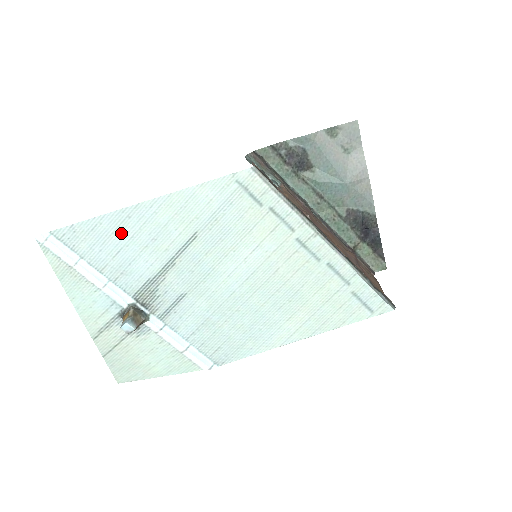
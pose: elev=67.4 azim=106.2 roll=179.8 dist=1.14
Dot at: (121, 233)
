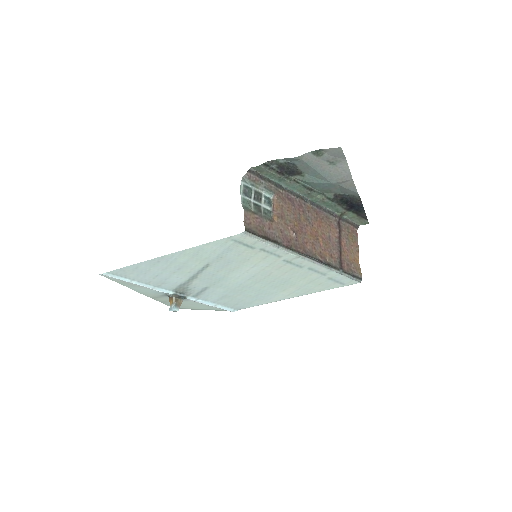
Dot at: (155, 269)
